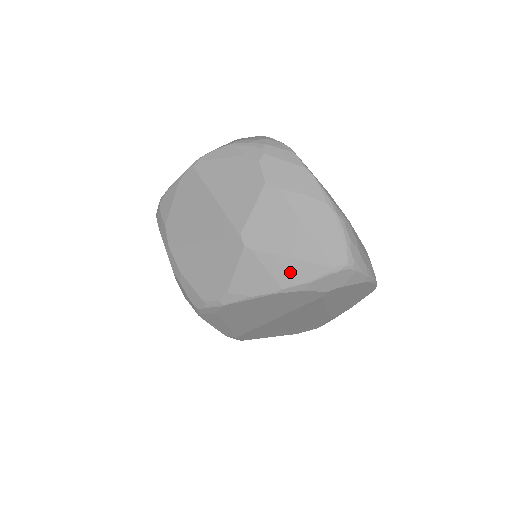
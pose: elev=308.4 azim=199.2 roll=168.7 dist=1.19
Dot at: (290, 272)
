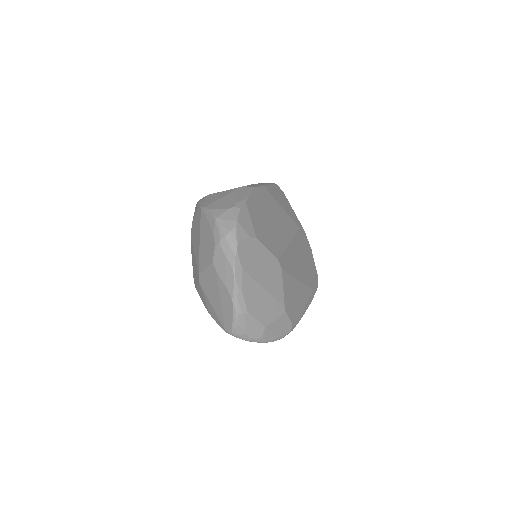
Dot at: (212, 312)
